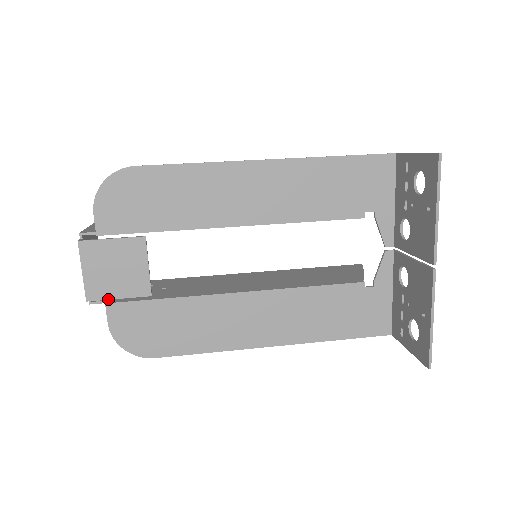
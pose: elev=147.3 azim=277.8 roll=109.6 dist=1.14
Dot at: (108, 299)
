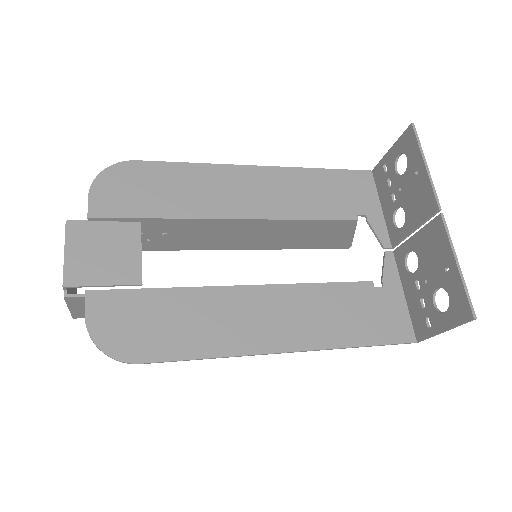
Dot at: (90, 285)
